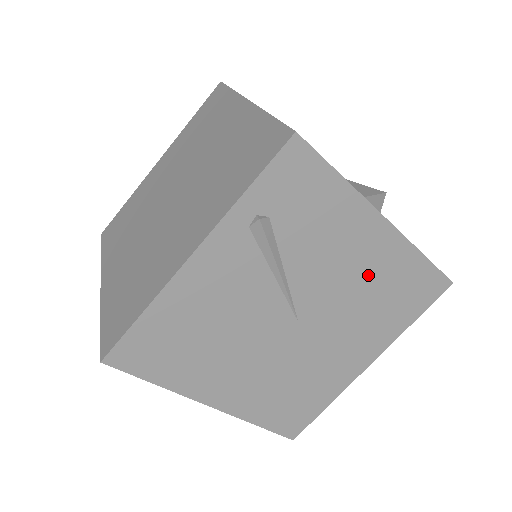
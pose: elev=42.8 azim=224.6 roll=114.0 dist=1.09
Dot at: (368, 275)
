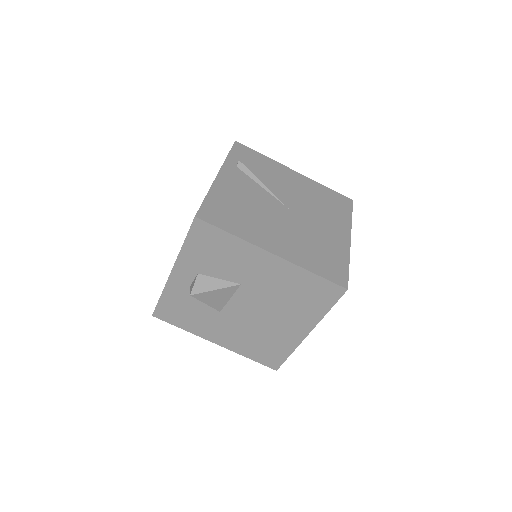
Dot at: (306, 192)
